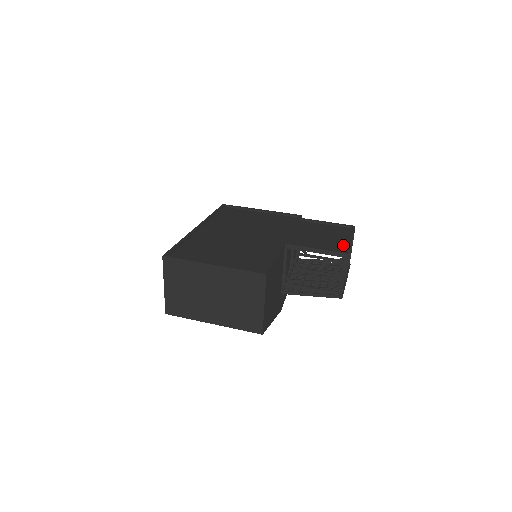
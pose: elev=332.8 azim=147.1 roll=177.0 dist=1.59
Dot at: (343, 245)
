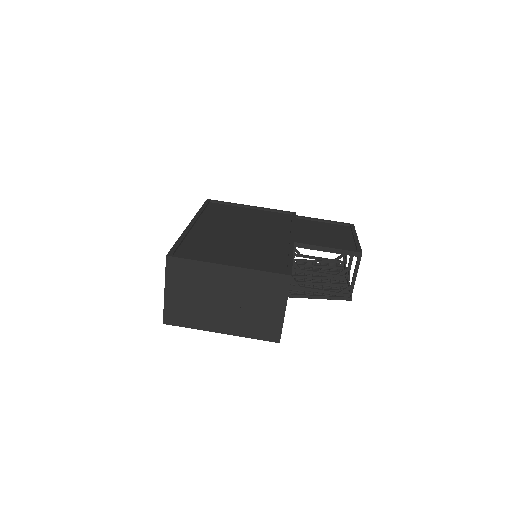
Dot at: (352, 244)
